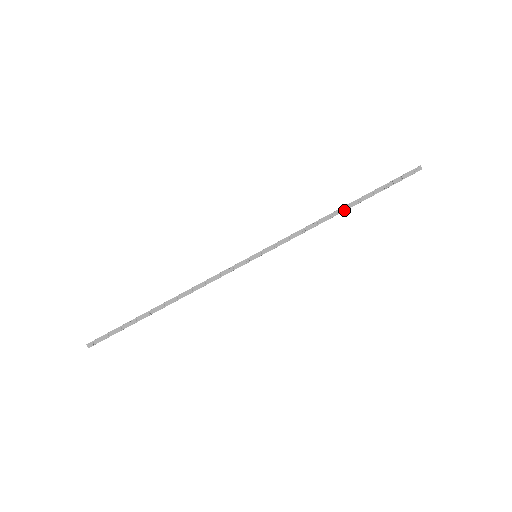
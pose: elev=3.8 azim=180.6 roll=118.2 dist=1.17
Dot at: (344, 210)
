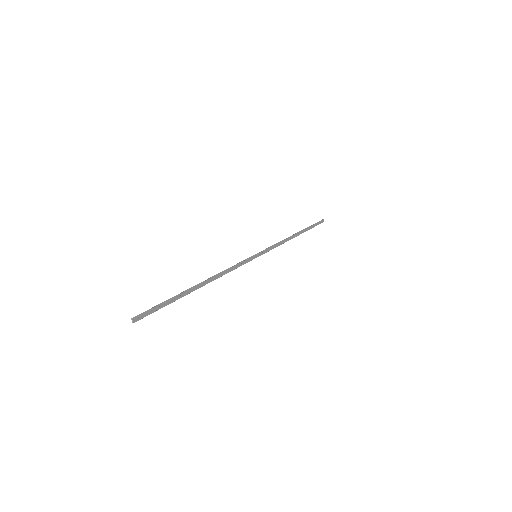
Dot at: (296, 236)
